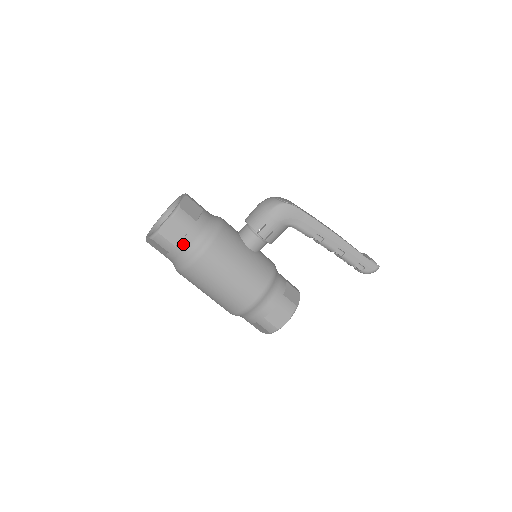
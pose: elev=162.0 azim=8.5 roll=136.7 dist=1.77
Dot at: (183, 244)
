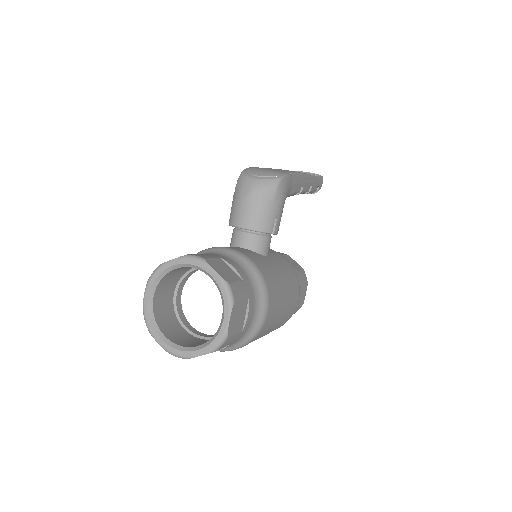
Dot at: (249, 320)
